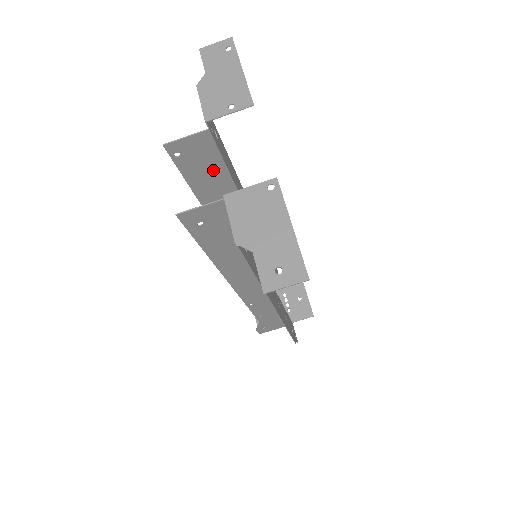
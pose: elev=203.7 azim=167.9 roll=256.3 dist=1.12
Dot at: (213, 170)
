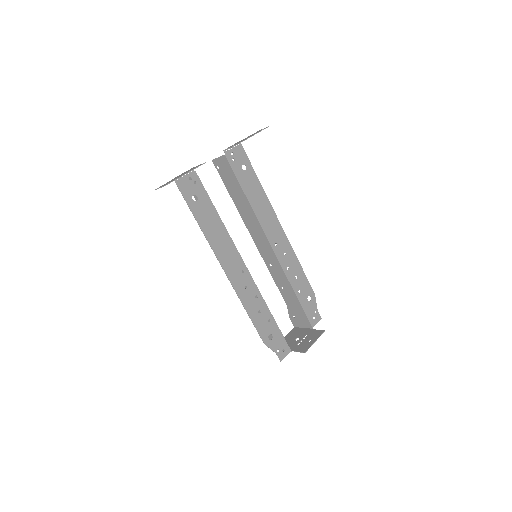
Dot at: (234, 183)
